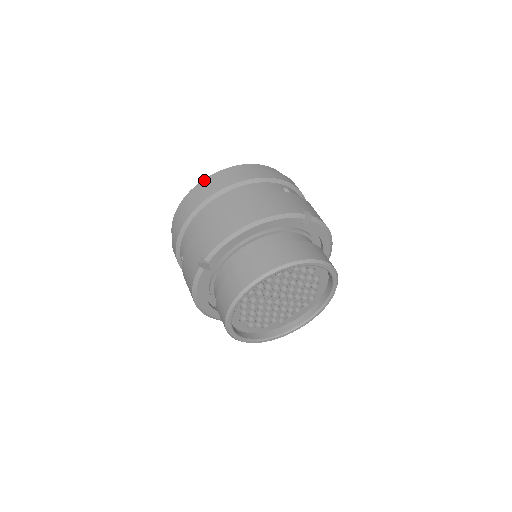
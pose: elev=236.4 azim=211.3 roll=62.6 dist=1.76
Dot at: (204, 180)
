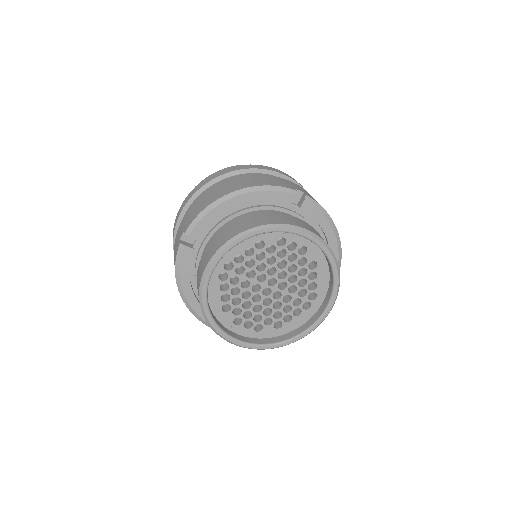
Dot at: occluded
